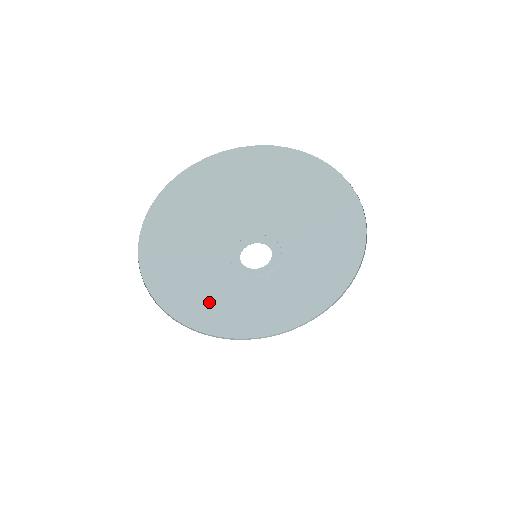
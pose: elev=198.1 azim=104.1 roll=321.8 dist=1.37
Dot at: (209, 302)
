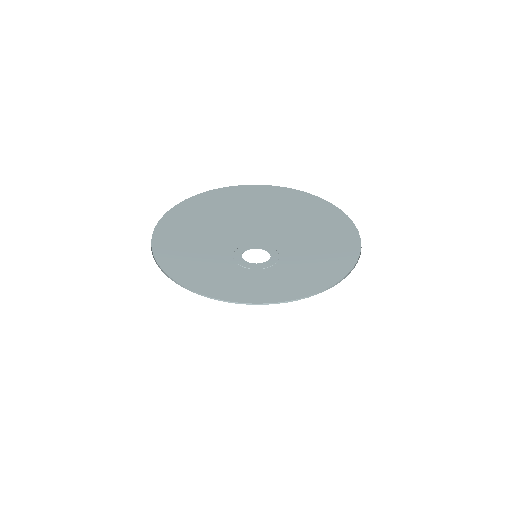
Dot at: (227, 284)
